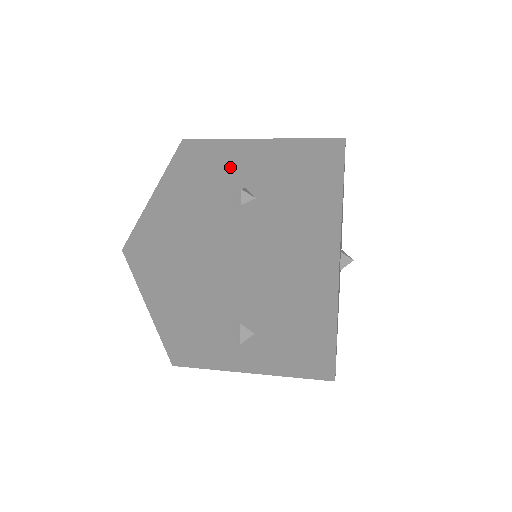
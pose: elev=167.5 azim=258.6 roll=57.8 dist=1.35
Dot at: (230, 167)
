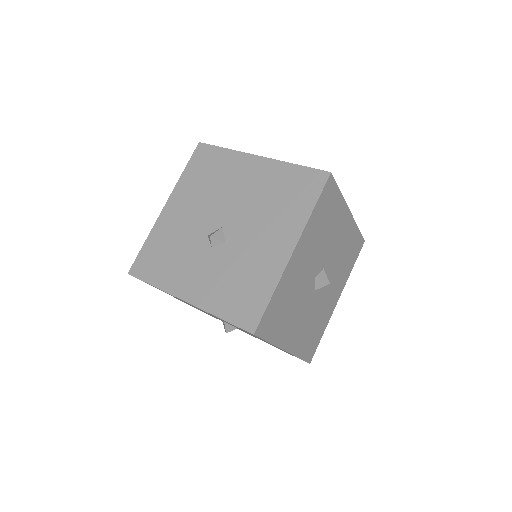
Dot at: (221, 194)
